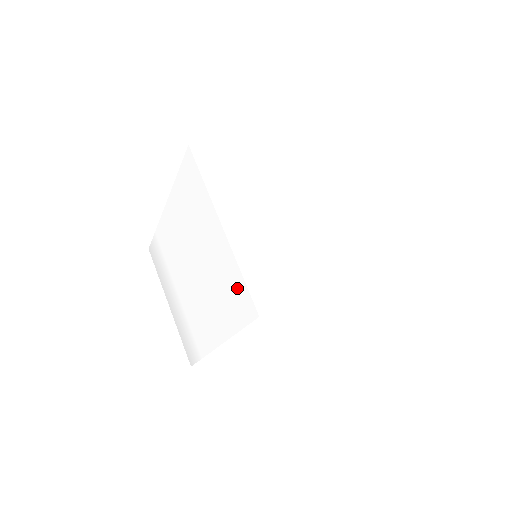
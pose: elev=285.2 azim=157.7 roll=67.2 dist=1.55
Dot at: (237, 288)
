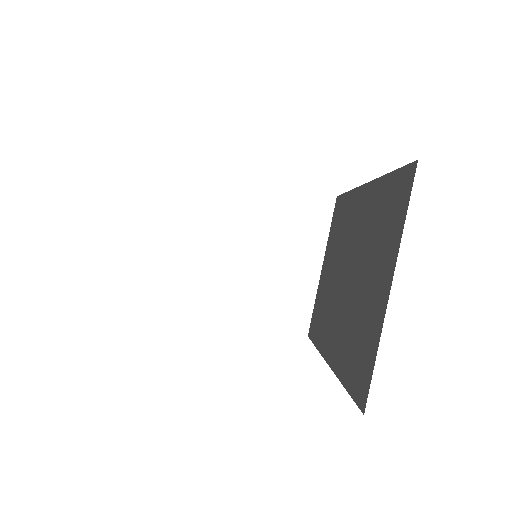
Dot at: occluded
